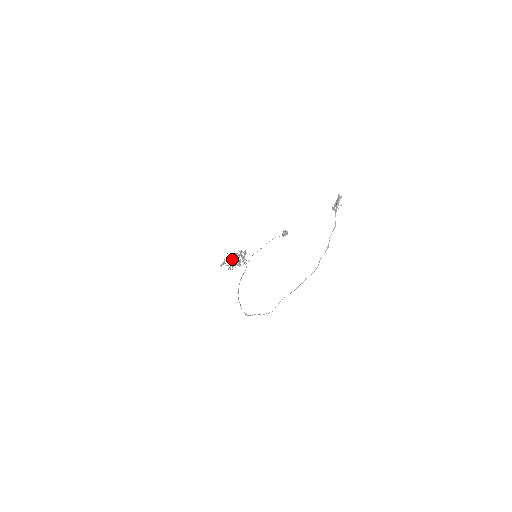
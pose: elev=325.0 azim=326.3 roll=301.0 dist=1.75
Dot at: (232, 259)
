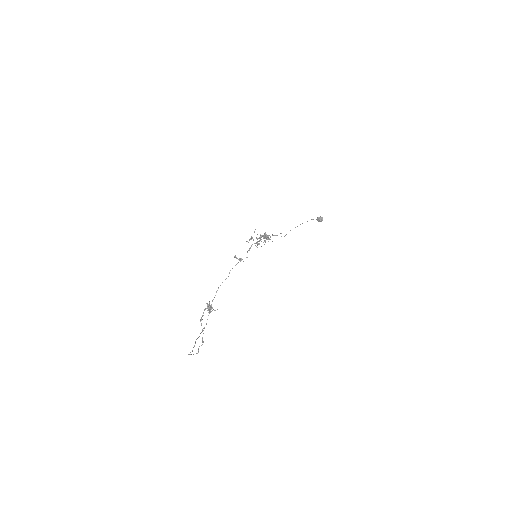
Dot at: (257, 238)
